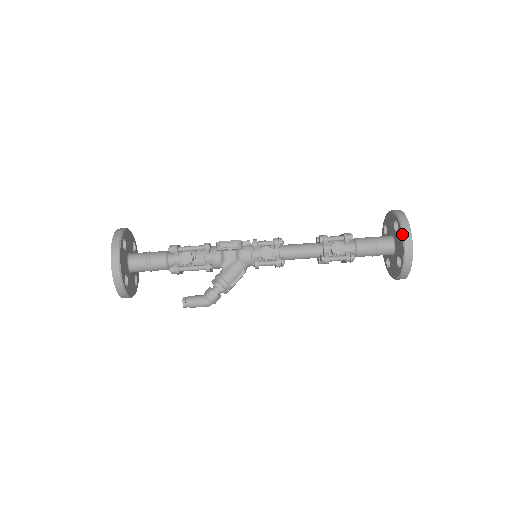
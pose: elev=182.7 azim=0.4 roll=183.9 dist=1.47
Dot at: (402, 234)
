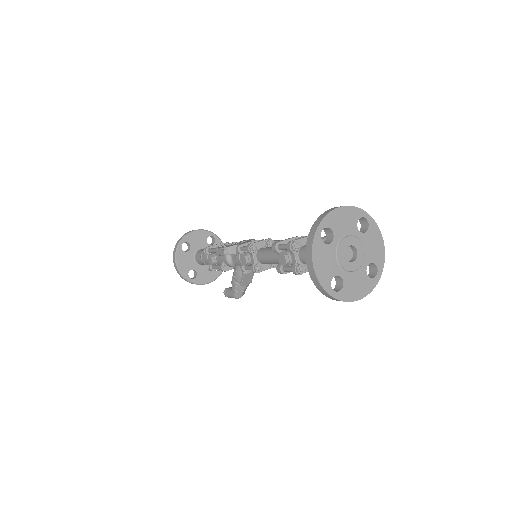
Dot at: (305, 254)
